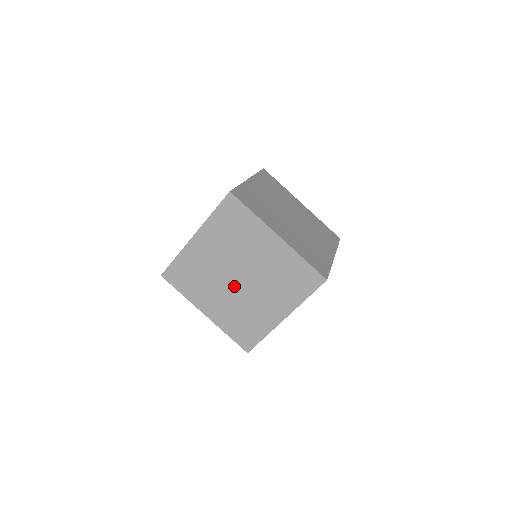
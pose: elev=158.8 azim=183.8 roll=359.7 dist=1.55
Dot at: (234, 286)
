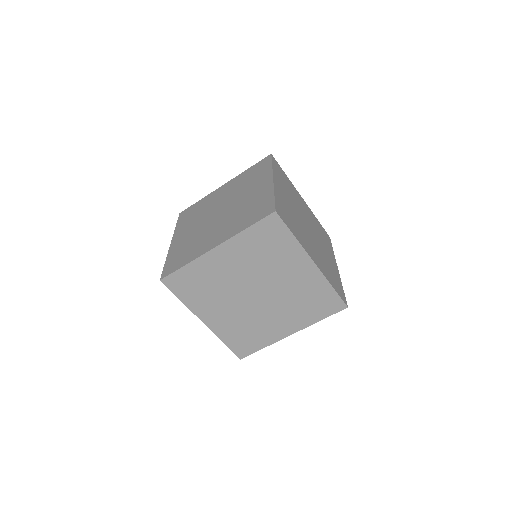
Dot at: (247, 301)
